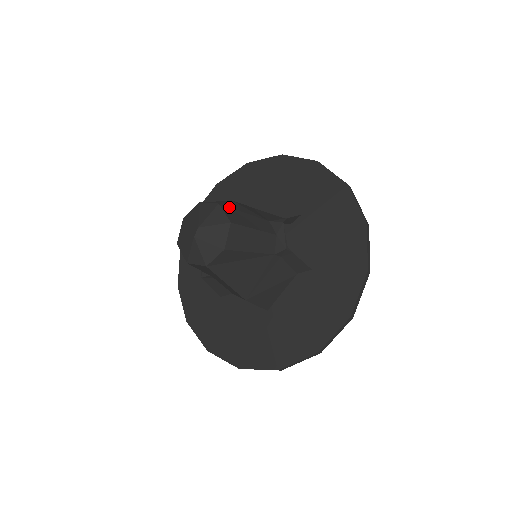
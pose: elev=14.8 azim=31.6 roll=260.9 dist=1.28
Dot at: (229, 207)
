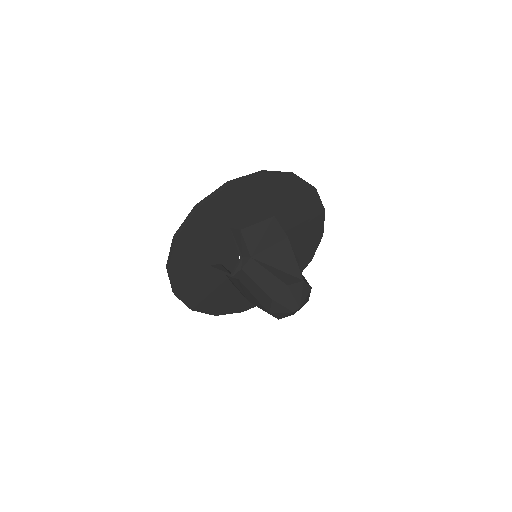
Dot at: (308, 283)
